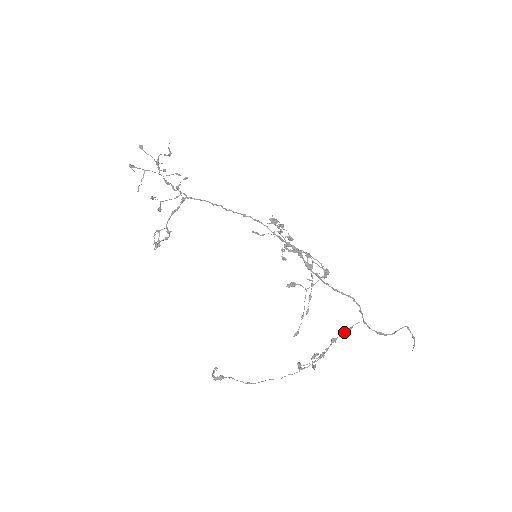
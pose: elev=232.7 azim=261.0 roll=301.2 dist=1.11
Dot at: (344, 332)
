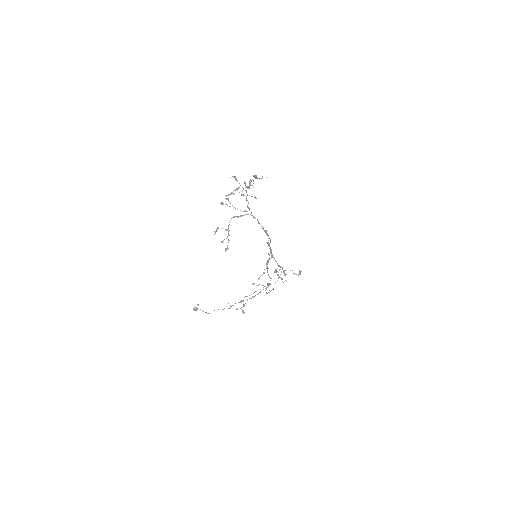
Dot at: occluded
